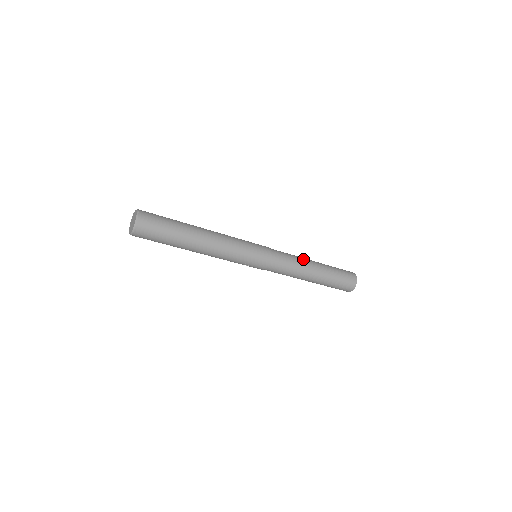
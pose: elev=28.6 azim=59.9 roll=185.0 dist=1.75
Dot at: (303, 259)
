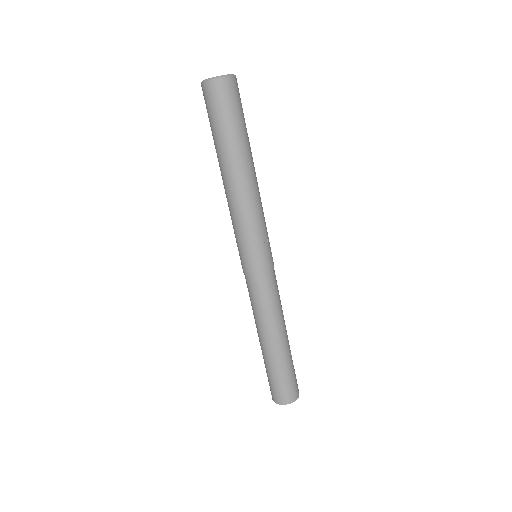
Dot at: occluded
